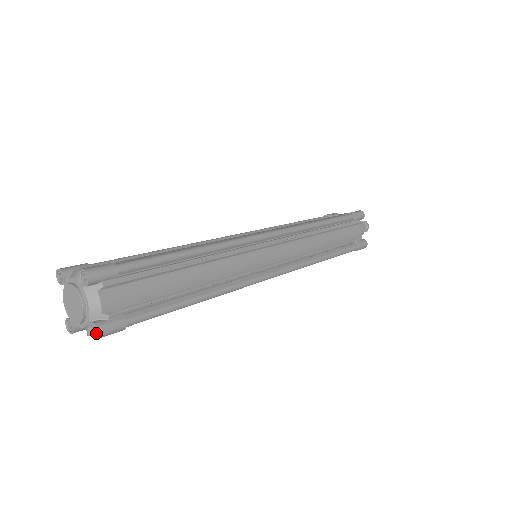
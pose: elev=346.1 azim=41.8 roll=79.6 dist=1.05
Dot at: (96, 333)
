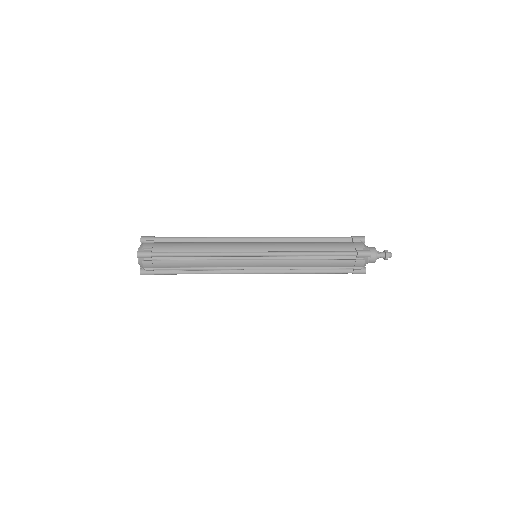
Dot at: (141, 273)
